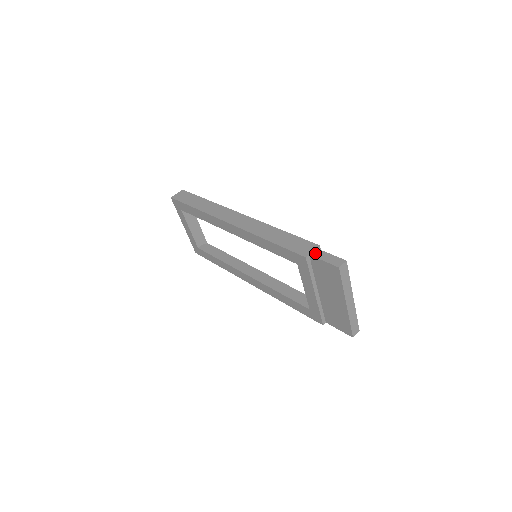
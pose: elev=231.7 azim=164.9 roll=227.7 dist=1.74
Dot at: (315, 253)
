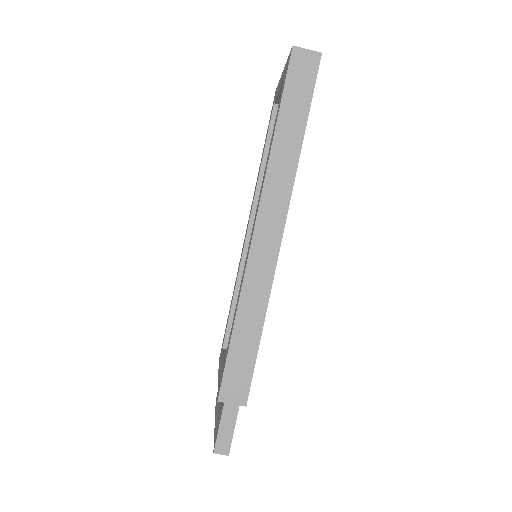
Dot at: (229, 410)
